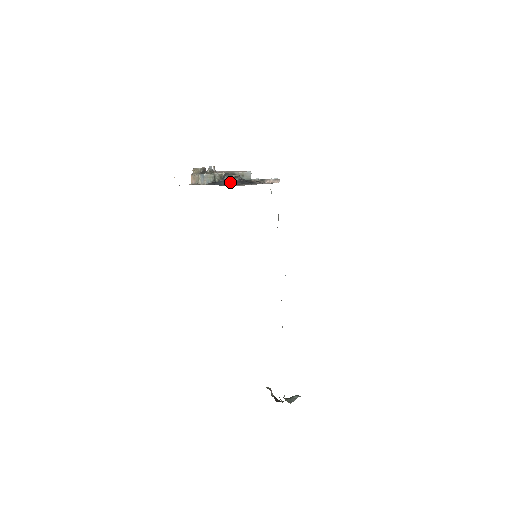
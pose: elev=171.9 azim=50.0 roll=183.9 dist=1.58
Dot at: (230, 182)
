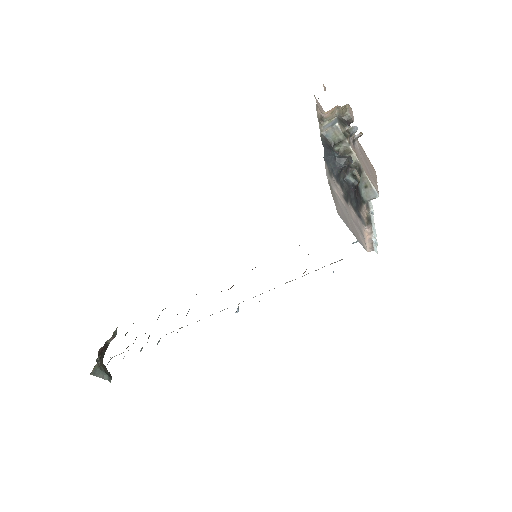
Dot at: (340, 170)
